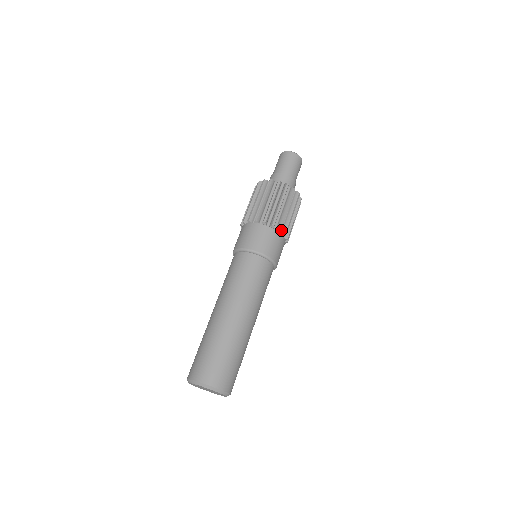
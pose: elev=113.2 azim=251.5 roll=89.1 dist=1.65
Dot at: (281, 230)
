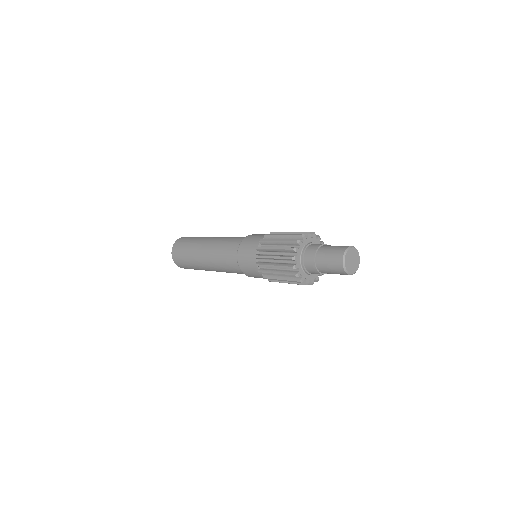
Dot at: occluded
